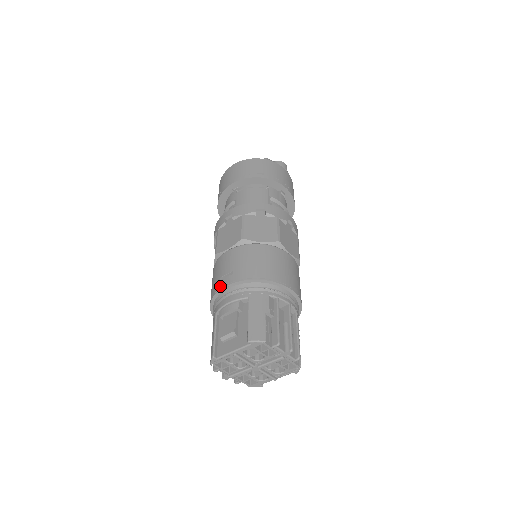
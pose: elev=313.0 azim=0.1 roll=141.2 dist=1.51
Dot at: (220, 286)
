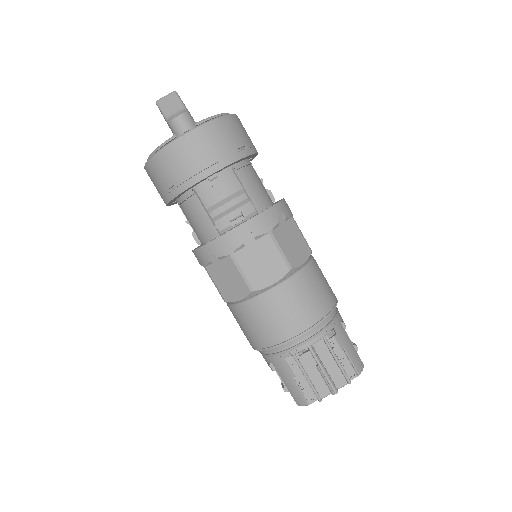
Dot at: occluded
